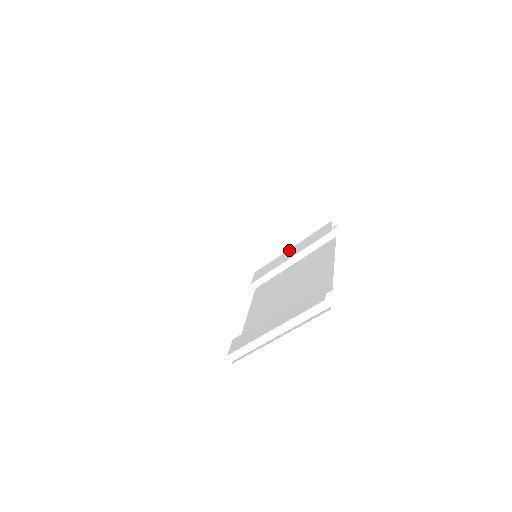
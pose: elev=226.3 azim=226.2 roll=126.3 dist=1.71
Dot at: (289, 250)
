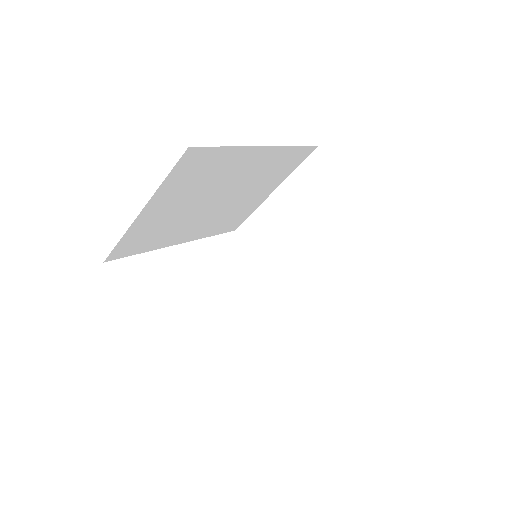
Dot at: occluded
